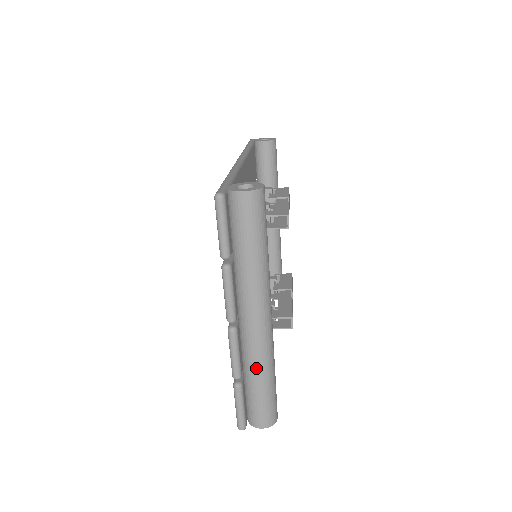
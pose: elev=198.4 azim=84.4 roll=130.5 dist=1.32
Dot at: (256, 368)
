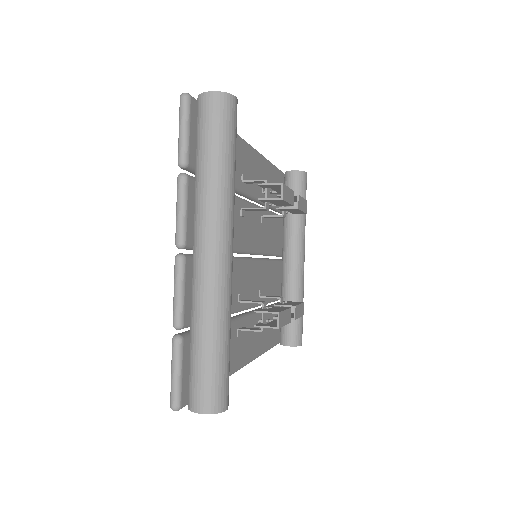
Dot at: (202, 316)
